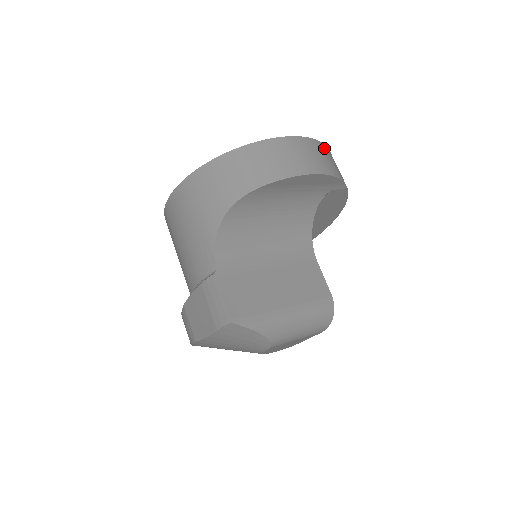
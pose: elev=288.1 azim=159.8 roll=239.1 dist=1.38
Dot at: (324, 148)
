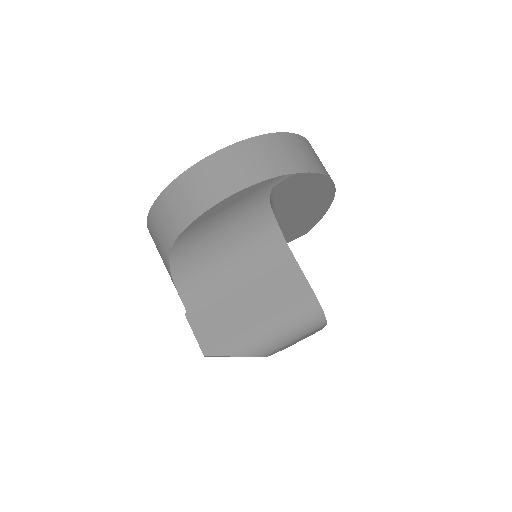
Dot at: (244, 148)
